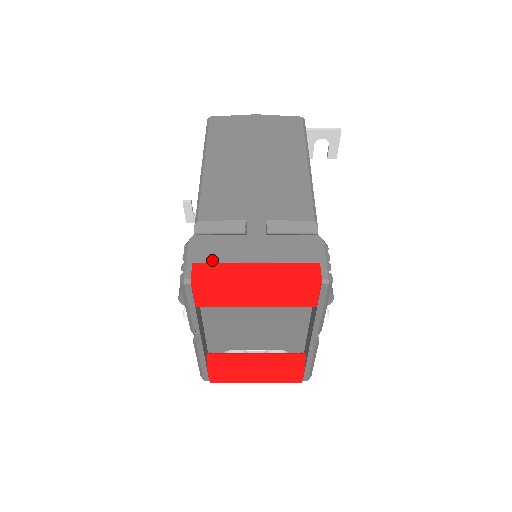
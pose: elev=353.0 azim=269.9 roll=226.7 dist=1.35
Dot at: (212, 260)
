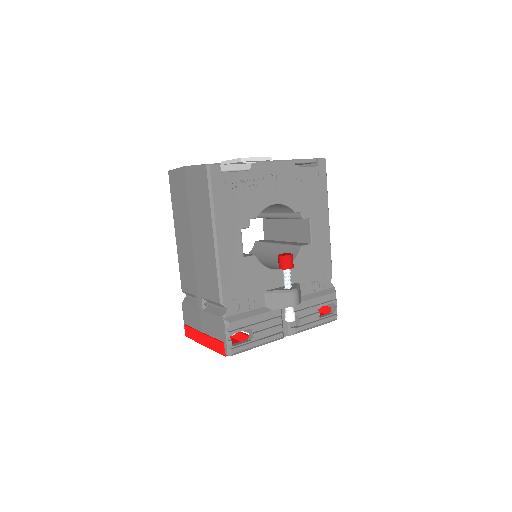
Dot at: (190, 324)
